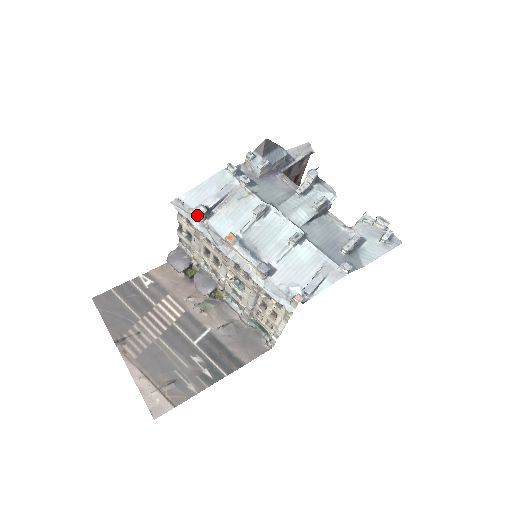
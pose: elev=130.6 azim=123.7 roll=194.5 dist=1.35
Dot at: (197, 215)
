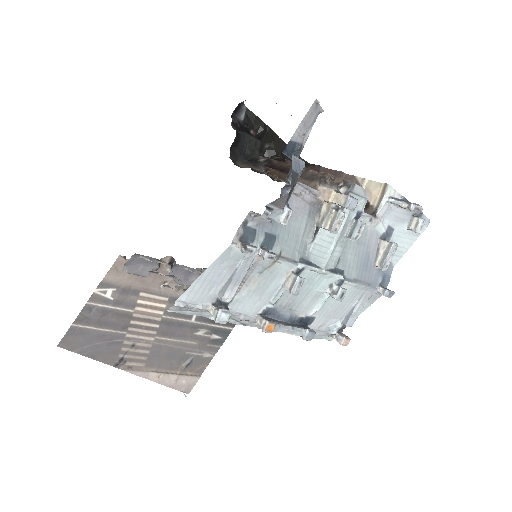
Dot at: occluded
